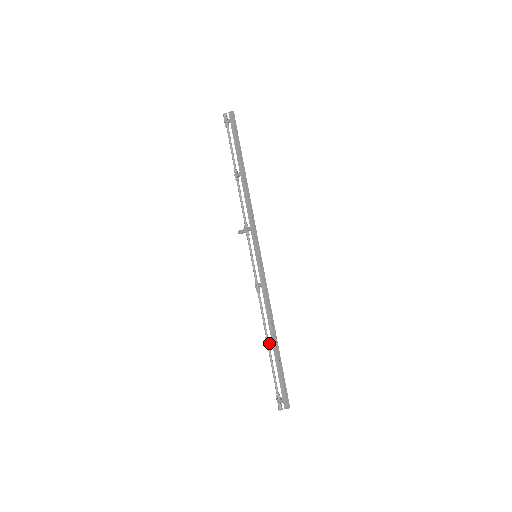
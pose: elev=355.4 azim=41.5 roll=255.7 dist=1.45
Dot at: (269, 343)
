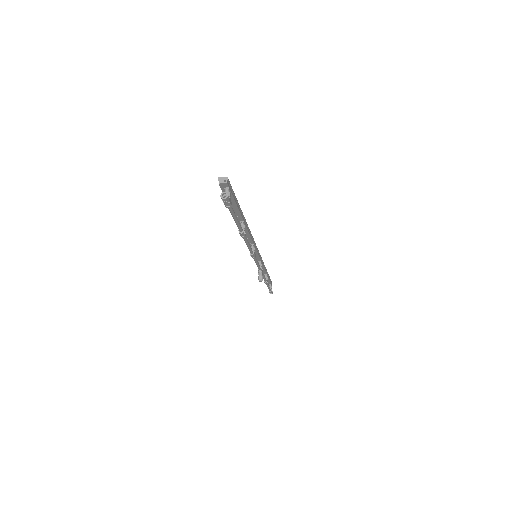
Dot at: occluded
